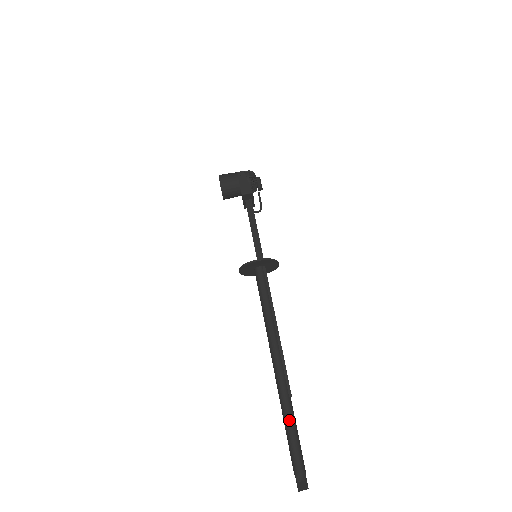
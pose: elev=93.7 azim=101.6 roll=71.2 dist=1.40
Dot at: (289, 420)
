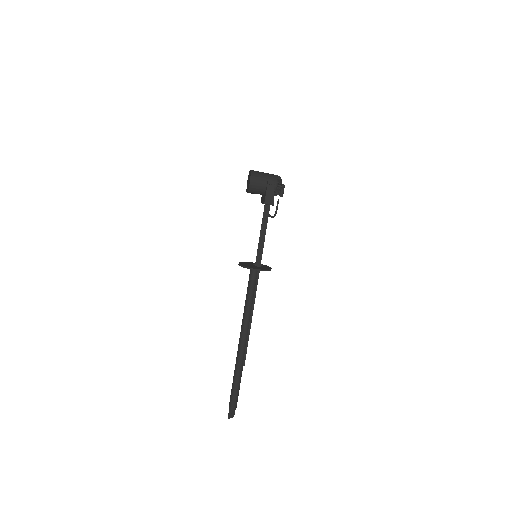
Dot at: (237, 380)
